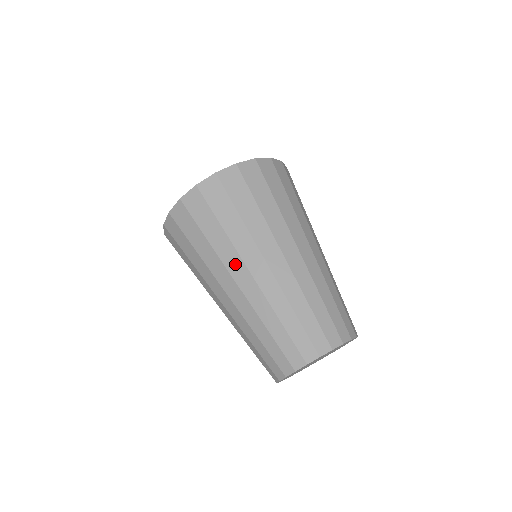
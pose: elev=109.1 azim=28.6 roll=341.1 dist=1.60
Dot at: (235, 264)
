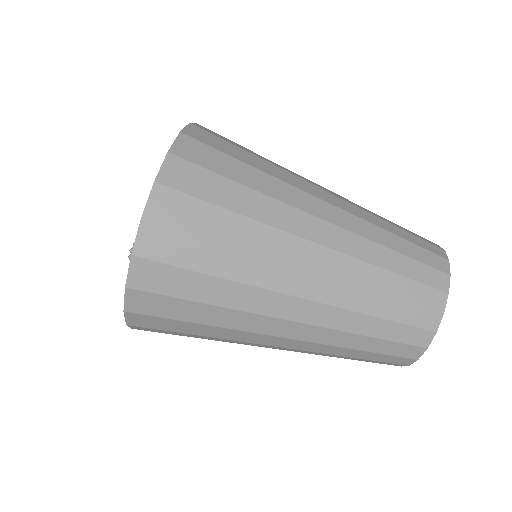
Dot at: (276, 275)
